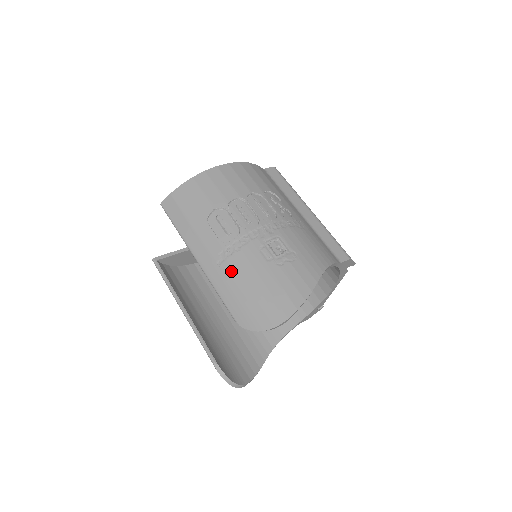
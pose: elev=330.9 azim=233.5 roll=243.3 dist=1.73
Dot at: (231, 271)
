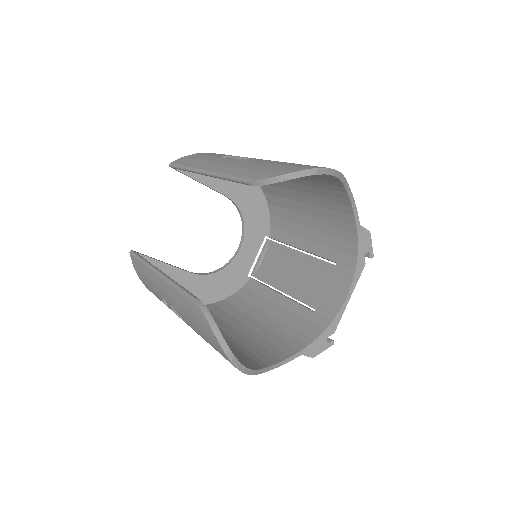
Dot at: (247, 164)
